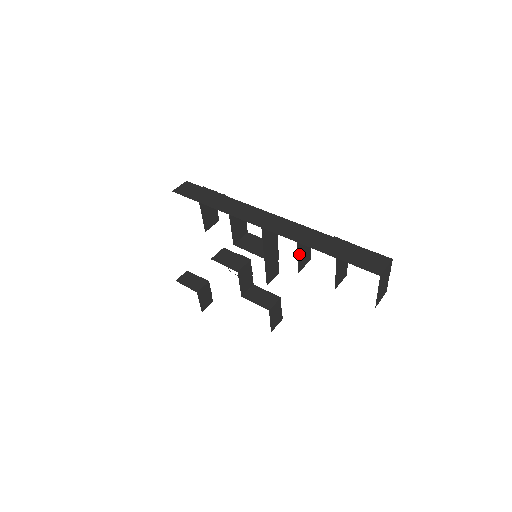
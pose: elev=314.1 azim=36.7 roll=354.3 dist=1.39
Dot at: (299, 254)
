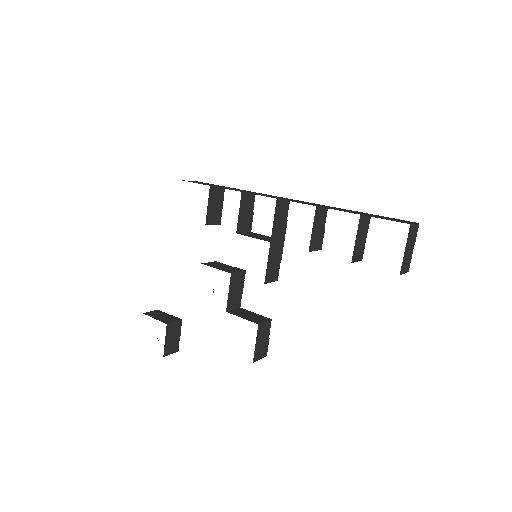
Dot at: (314, 226)
